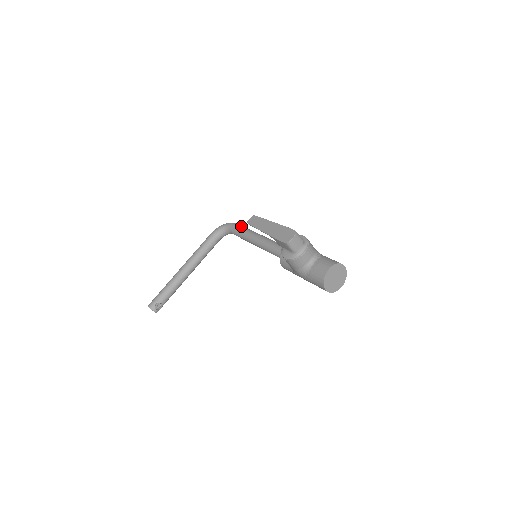
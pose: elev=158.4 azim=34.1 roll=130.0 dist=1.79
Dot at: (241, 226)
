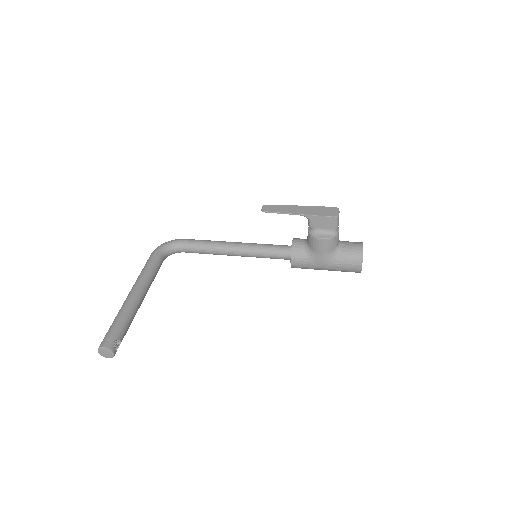
Dot at: occluded
